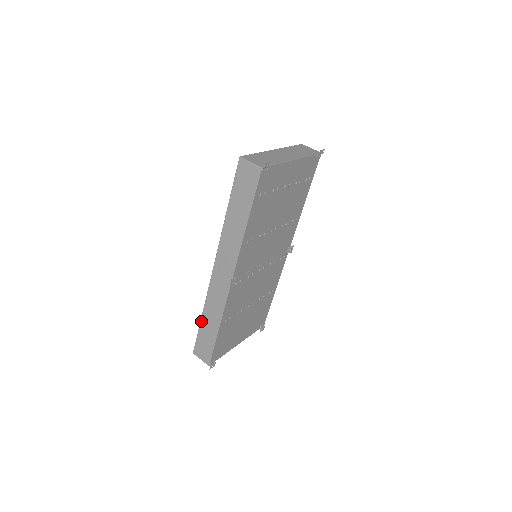
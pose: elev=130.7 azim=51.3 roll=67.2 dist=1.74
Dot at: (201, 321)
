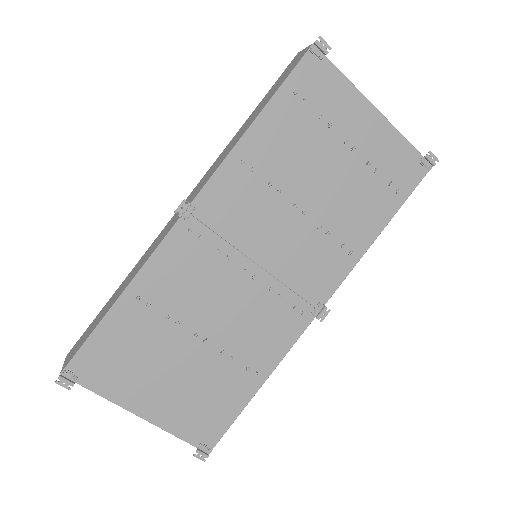
Dot at: (114, 294)
